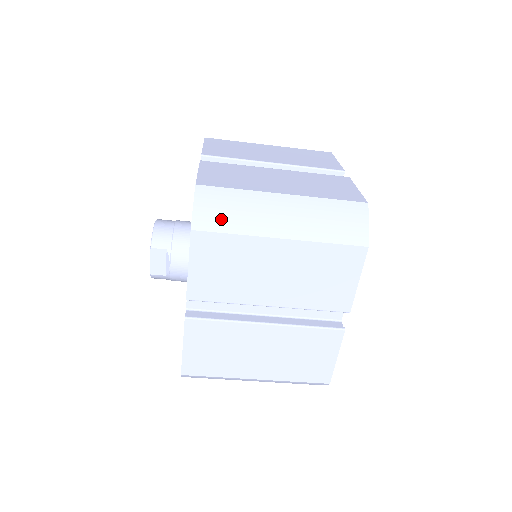
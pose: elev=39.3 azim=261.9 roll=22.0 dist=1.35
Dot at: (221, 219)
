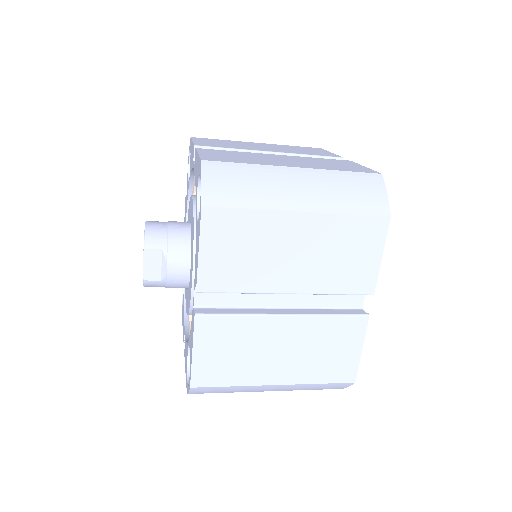
Dot at: (233, 194)
